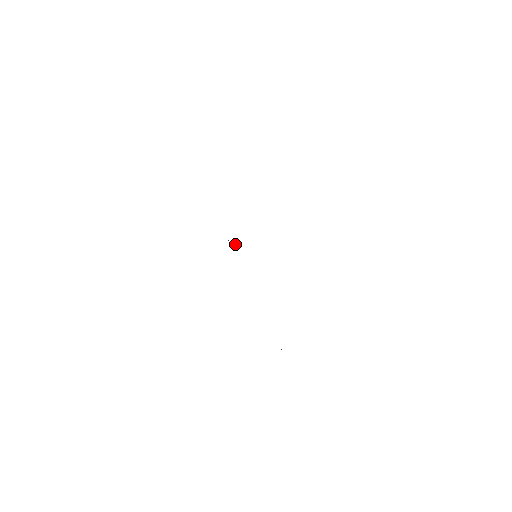
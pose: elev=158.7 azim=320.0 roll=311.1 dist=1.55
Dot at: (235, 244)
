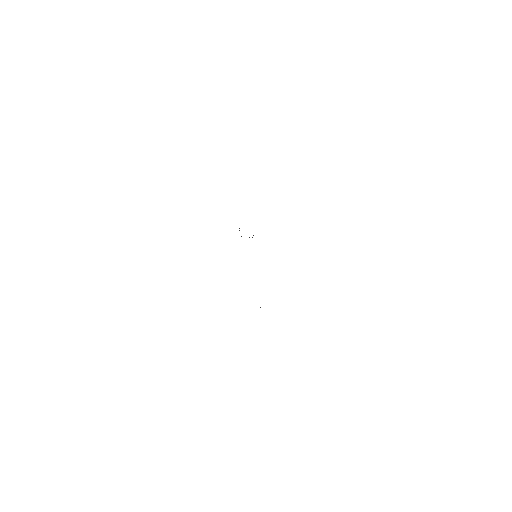
Dot at: occluded
